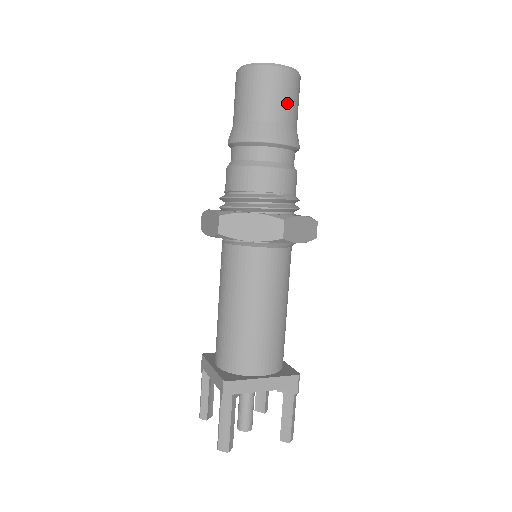
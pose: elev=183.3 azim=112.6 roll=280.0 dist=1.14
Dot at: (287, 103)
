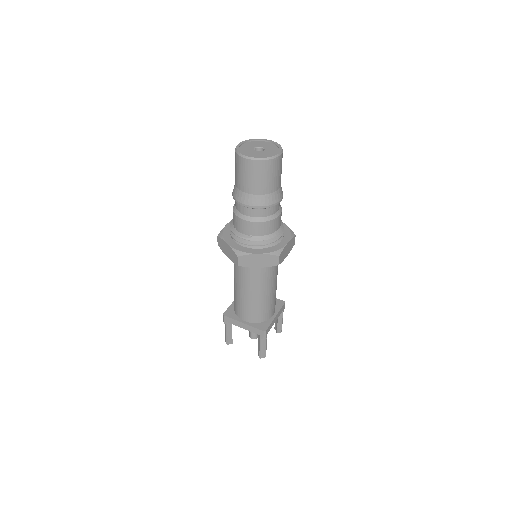
Dot at: (253, 181)
